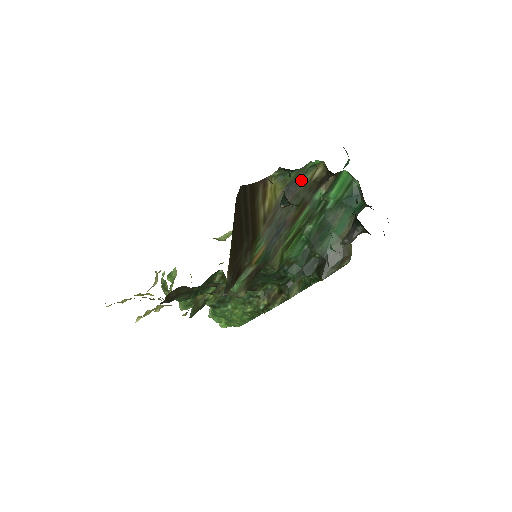
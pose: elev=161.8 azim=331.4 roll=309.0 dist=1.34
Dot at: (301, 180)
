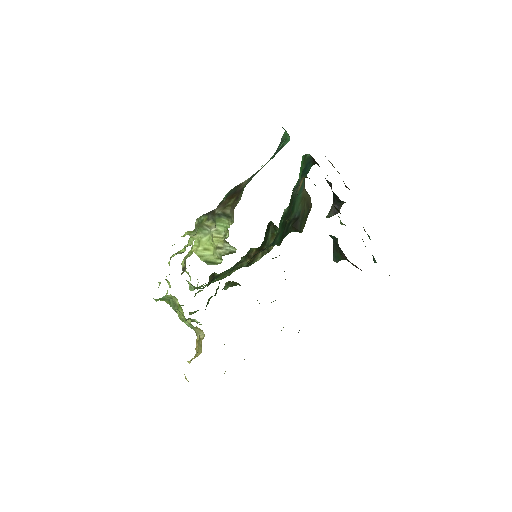
Dot at: occluded
